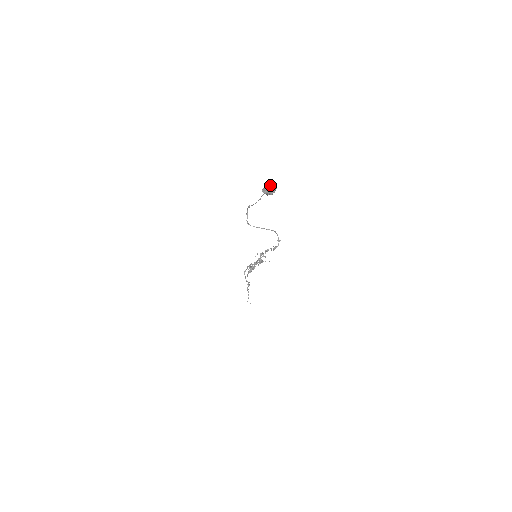
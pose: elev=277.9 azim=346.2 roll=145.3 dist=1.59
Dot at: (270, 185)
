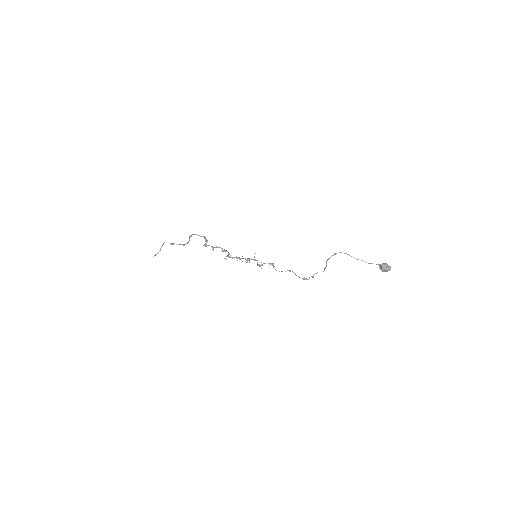
Dot at: occluded
